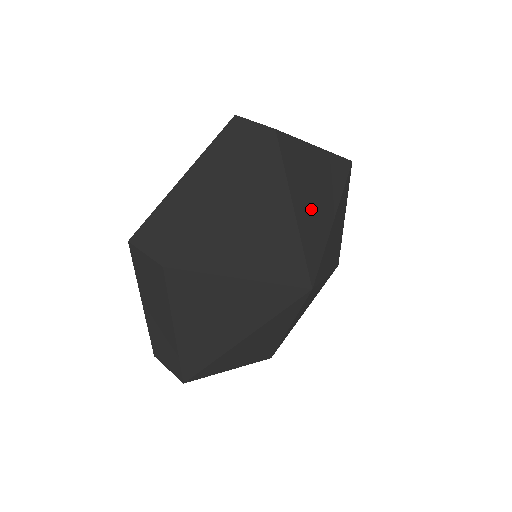
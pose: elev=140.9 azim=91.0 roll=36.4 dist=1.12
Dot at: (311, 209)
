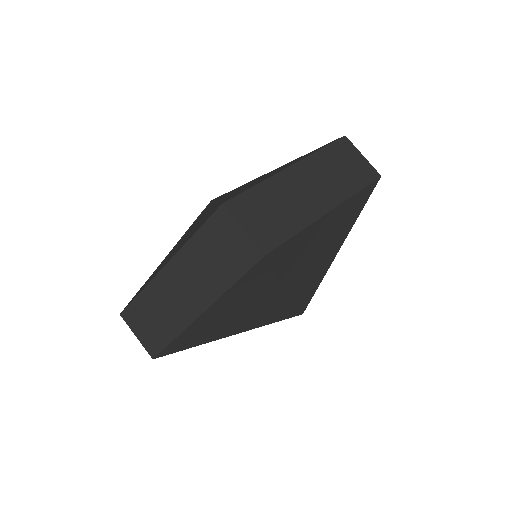
Dot at: (309, 268)
